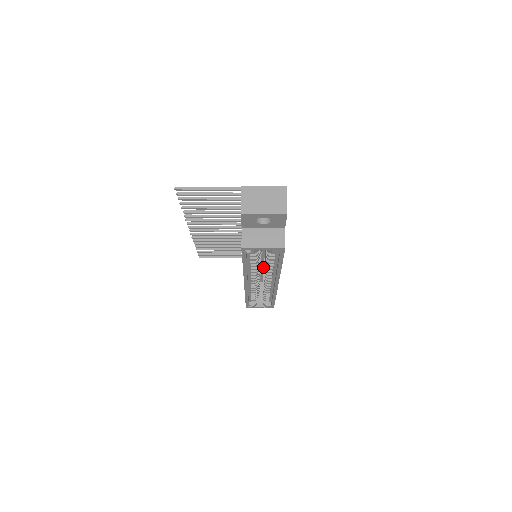
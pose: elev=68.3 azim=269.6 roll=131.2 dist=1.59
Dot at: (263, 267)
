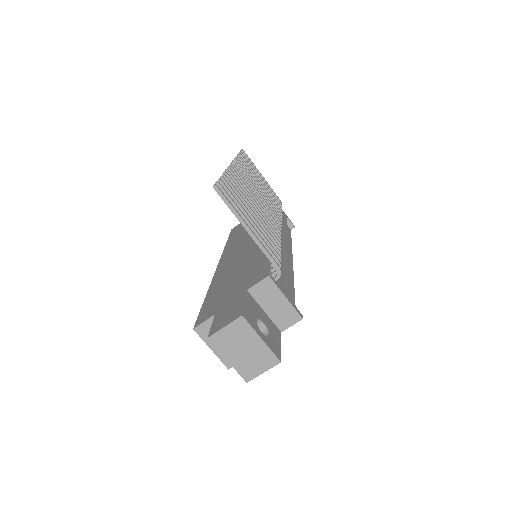
Dot at: occluded
